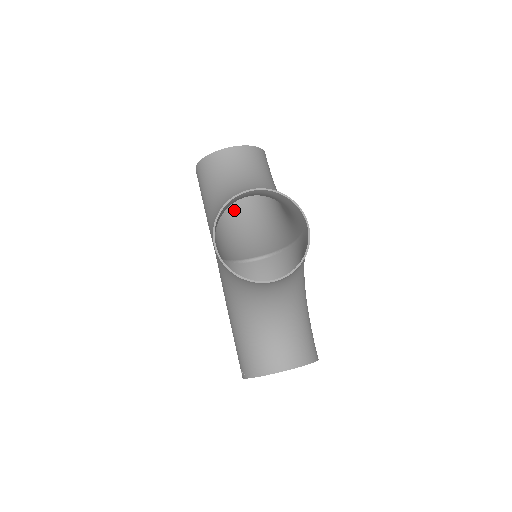
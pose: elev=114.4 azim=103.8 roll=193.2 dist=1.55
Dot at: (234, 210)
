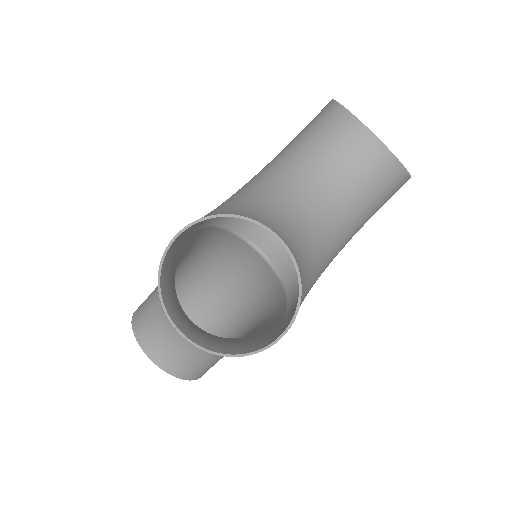
Dot at: occluded
